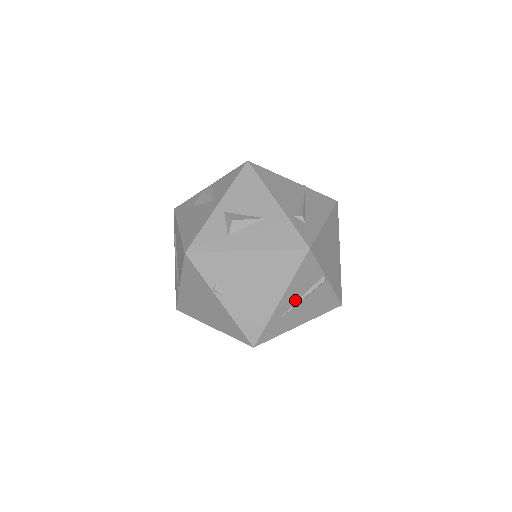
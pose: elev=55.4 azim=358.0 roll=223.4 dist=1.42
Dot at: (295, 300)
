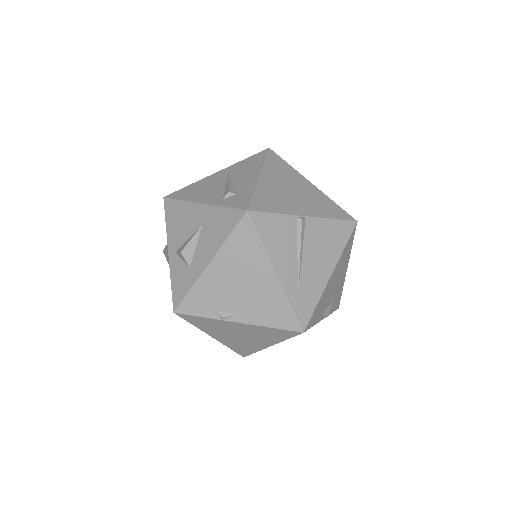
Dot at: (294, 261)
